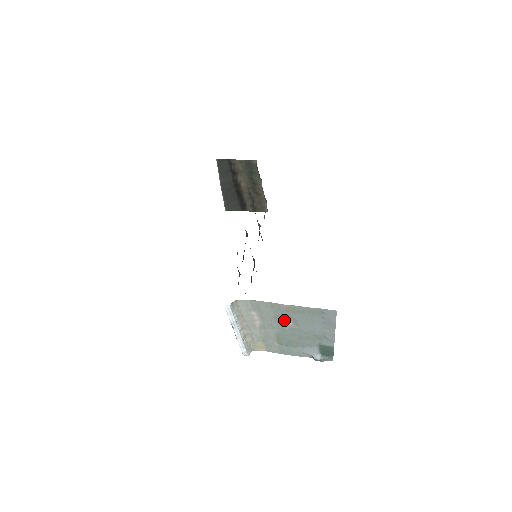
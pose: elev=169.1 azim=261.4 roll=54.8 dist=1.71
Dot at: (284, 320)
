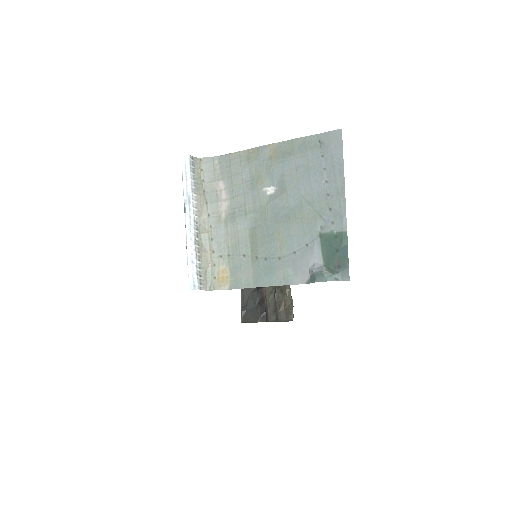
Dot at: (264, 186)
